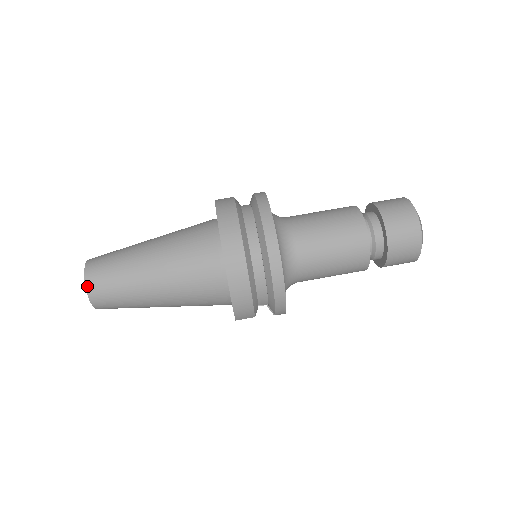
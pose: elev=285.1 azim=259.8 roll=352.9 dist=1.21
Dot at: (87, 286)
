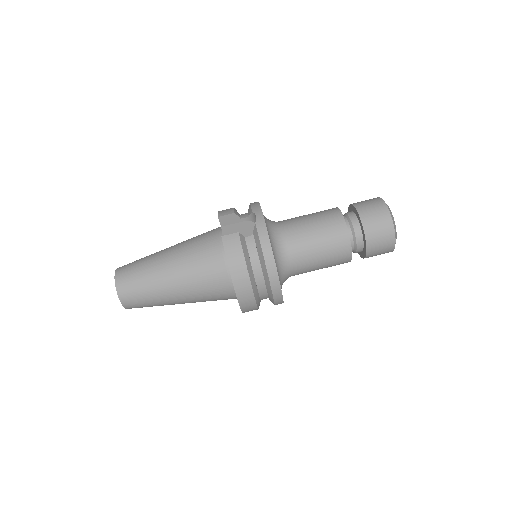
Dot at: (125, 307)
